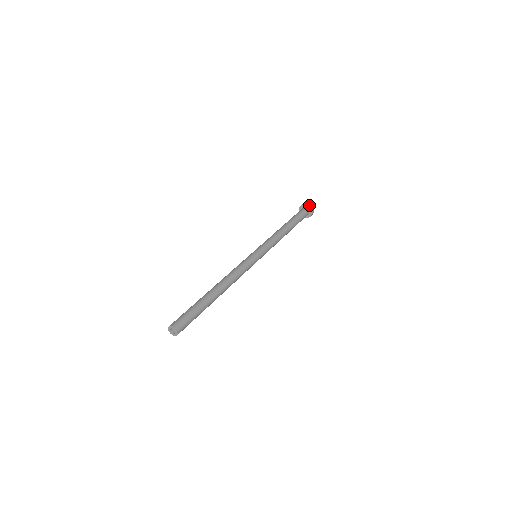
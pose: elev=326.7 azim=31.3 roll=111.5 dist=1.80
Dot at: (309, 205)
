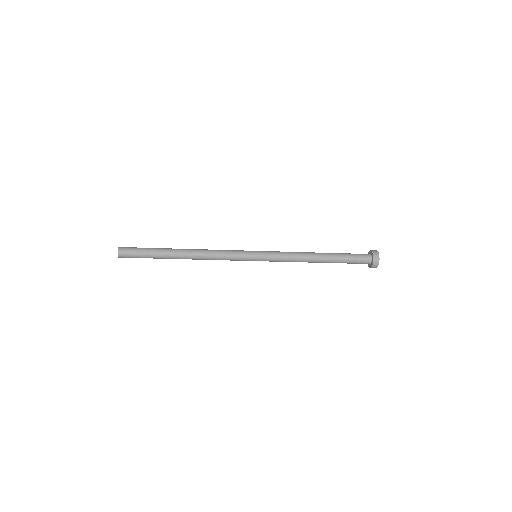
Dot at: (375, 251)
